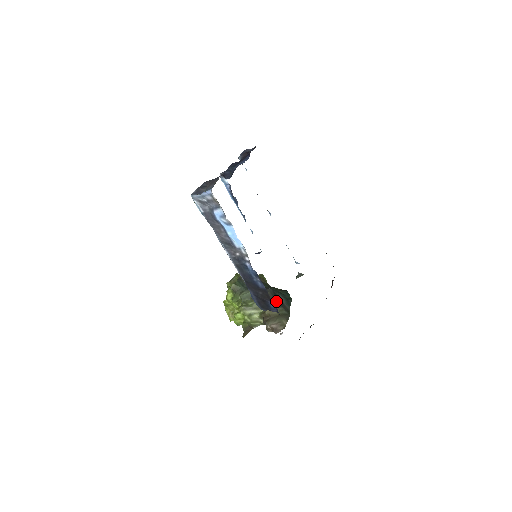
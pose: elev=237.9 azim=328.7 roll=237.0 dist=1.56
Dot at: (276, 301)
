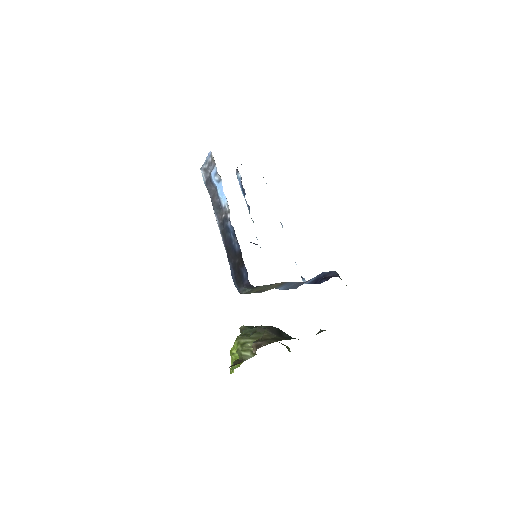
Dot at: (277, 333)
